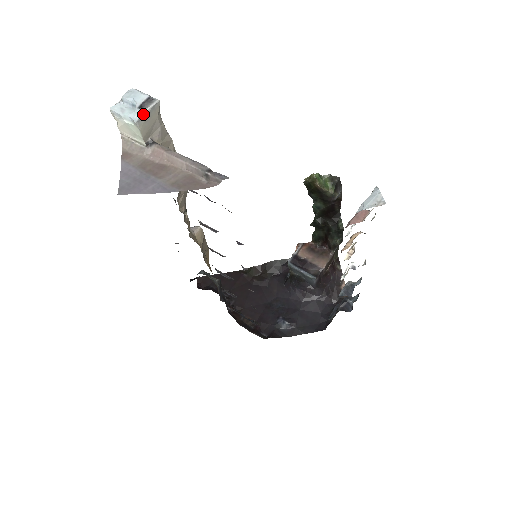
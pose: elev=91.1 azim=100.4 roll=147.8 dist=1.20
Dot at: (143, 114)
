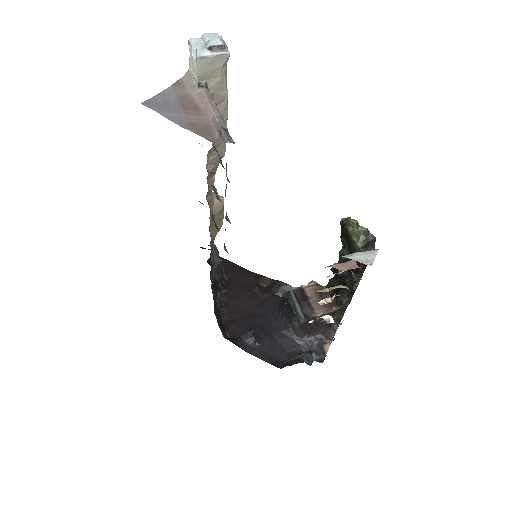
Dot at: (208, 55)
